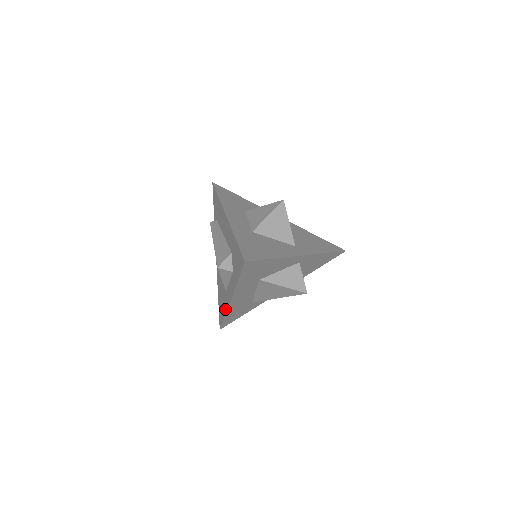
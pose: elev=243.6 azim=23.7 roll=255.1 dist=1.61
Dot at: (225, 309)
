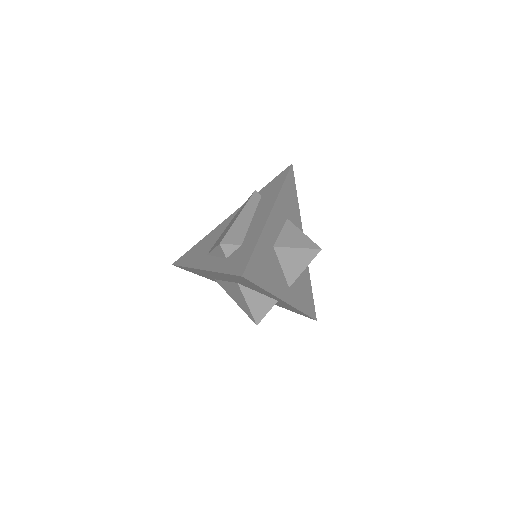
Dot at: (191, 264)
